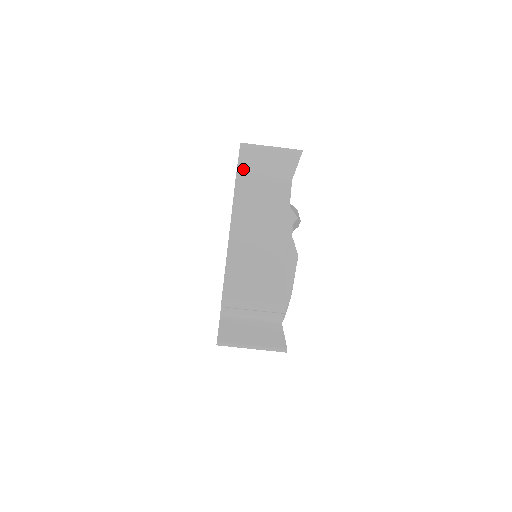
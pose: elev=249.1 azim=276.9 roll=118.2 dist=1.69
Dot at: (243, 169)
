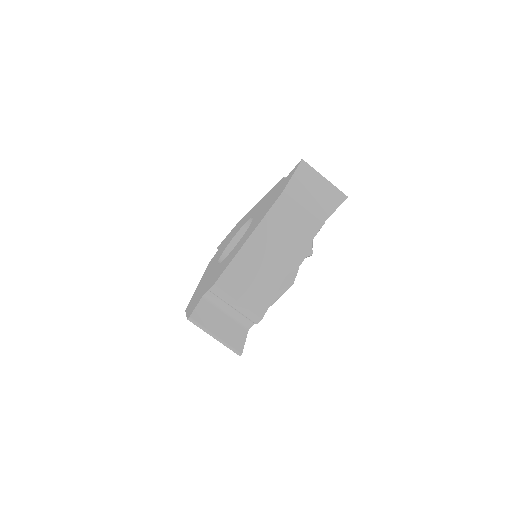
Dot at: (293, 186)
